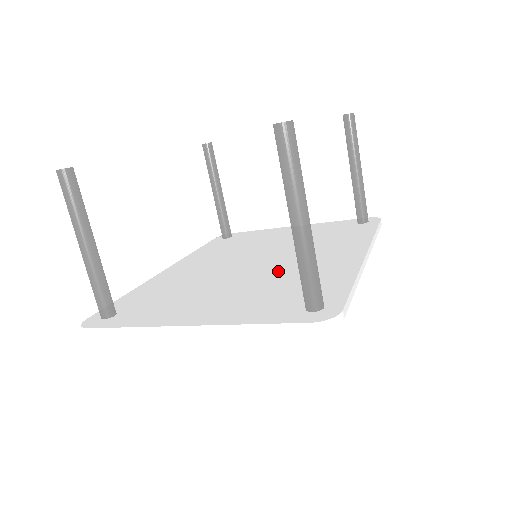
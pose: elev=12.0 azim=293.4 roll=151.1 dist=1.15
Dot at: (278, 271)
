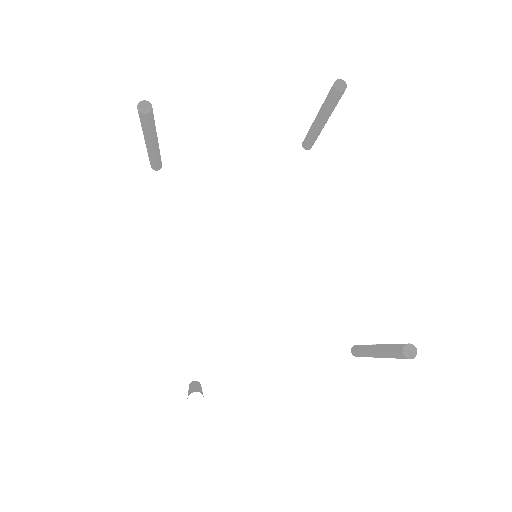
Dot at: (292, 284)
